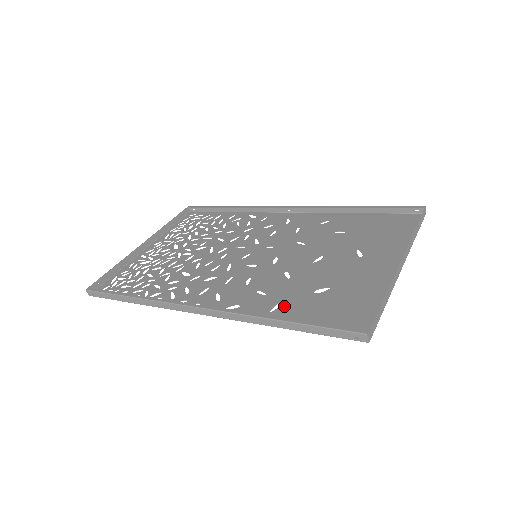
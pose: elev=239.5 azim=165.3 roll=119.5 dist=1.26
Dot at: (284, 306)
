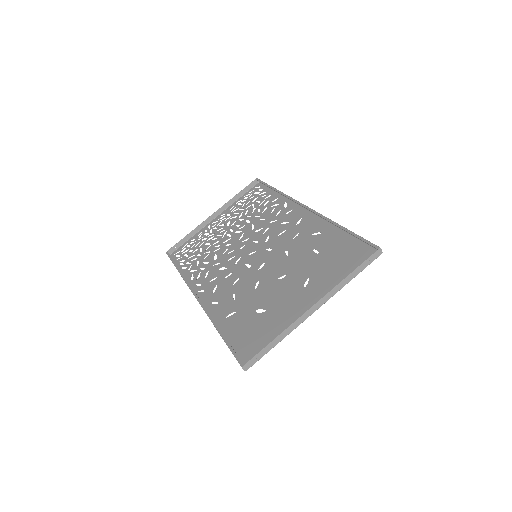
Dot at: (235, 316)
